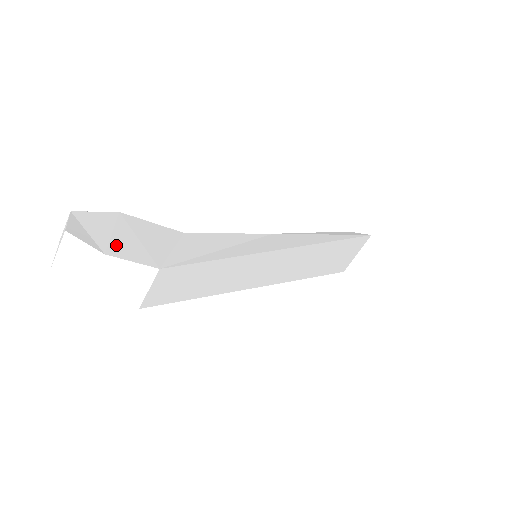
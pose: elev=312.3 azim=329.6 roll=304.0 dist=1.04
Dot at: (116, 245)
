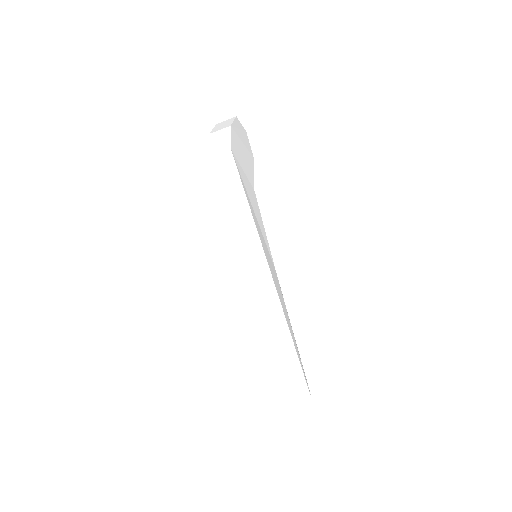
Dot at: (236, 137)
